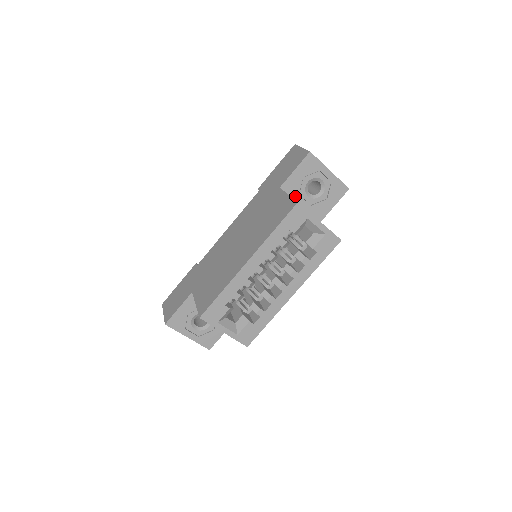
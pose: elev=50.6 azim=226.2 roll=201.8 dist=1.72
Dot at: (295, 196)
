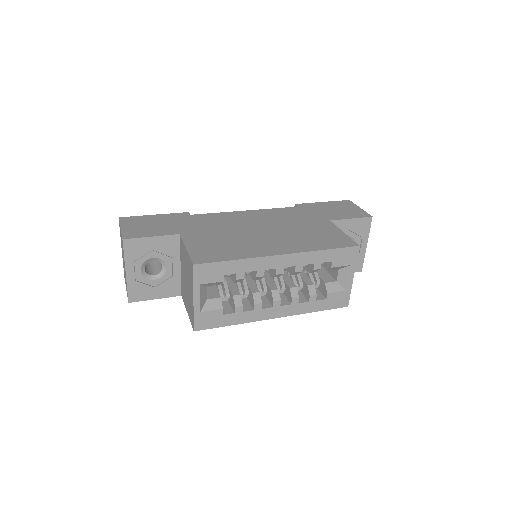
Dot at: occluded
